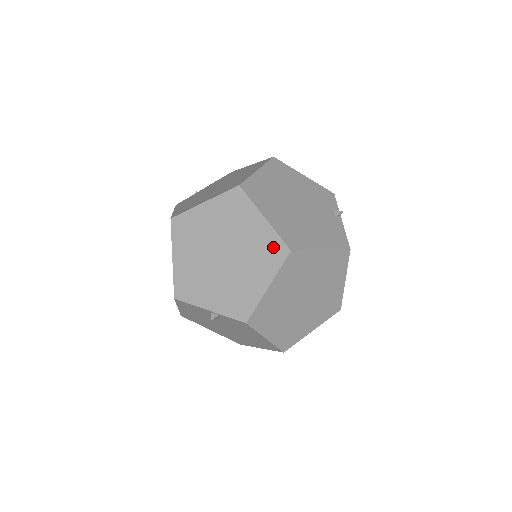
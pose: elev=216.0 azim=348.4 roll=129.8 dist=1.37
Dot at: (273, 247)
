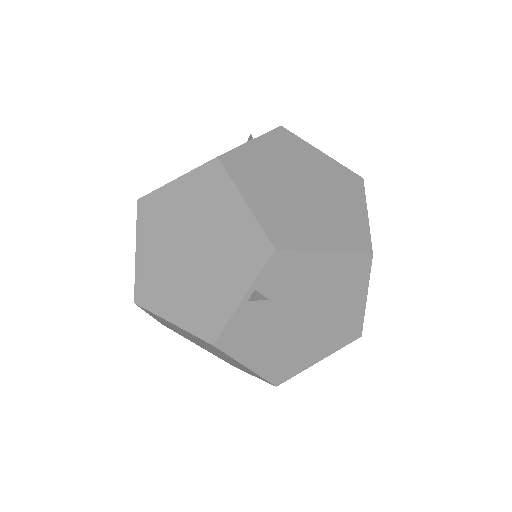
Dot at: (206, 179)
